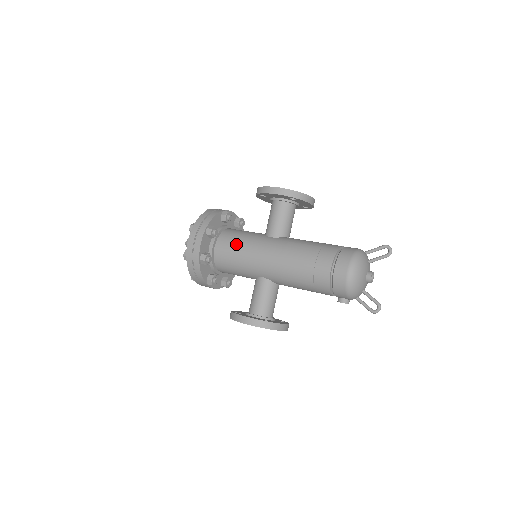
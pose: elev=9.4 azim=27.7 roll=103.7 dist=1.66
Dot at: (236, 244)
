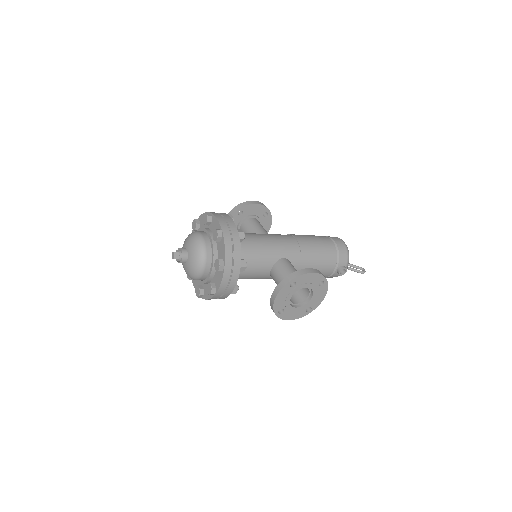
Dot at: (249, 234)
